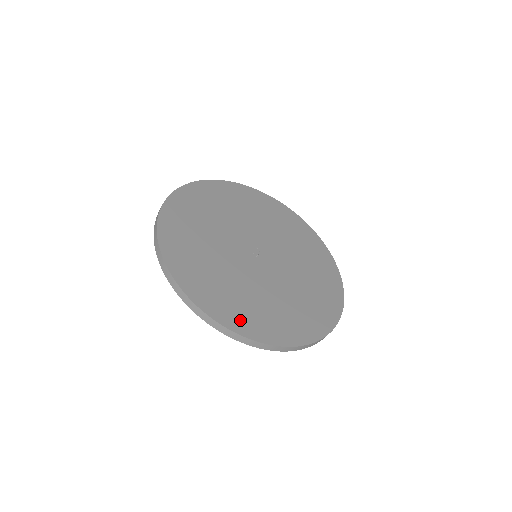
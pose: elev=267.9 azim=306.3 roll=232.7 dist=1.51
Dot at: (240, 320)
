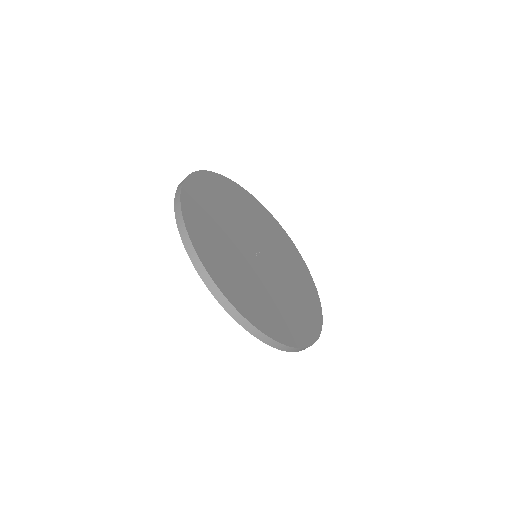
Dot at: (279, 330)
